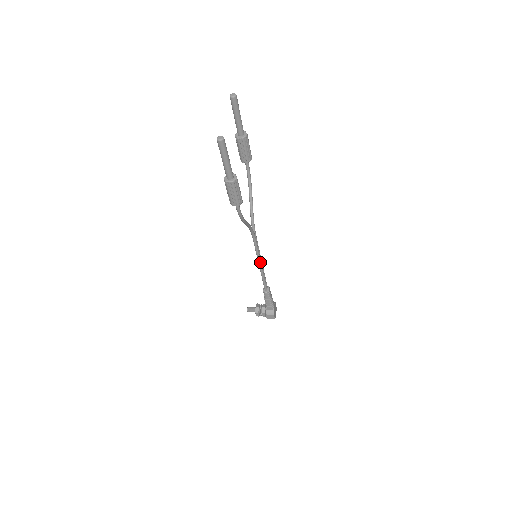
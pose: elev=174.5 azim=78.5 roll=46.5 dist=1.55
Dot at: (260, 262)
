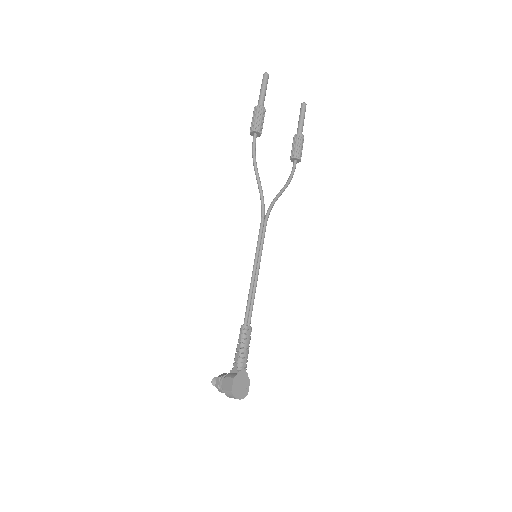
Dot at: (256, 263)
